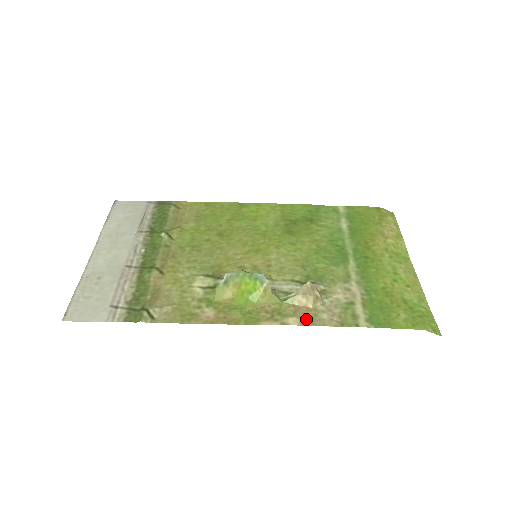
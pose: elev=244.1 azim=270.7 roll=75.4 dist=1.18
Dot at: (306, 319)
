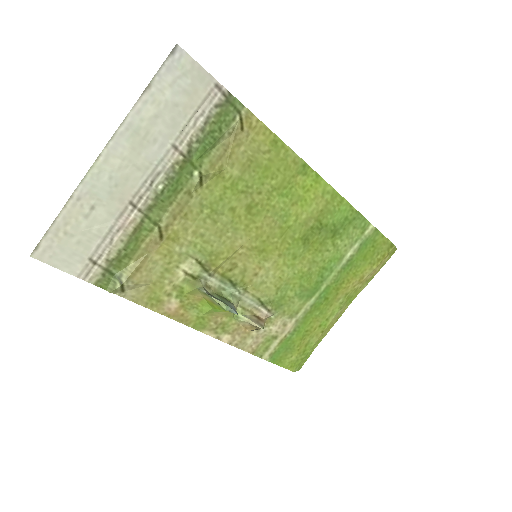
Dot at: (236, 340)
